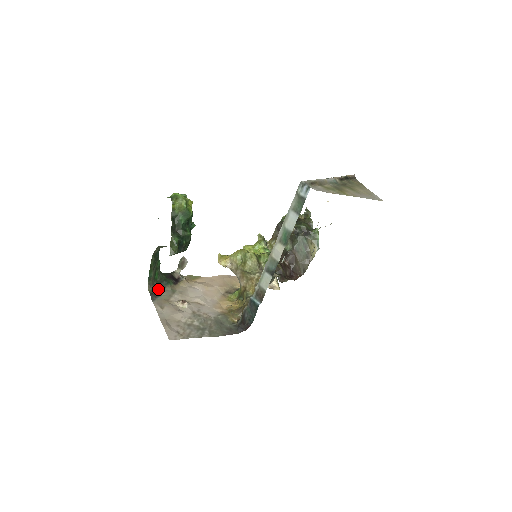
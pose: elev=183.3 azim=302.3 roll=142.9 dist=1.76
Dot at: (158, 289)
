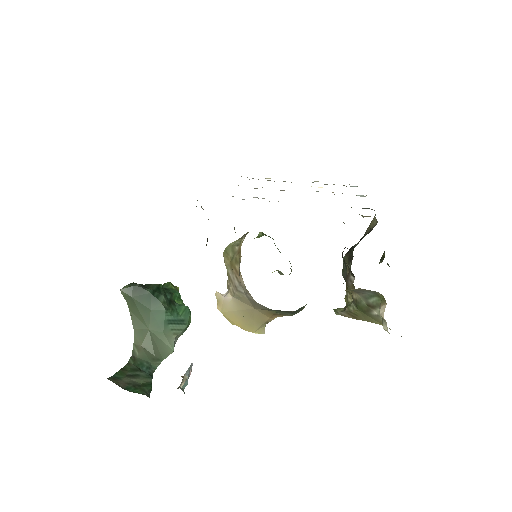
Dot at: occluded
